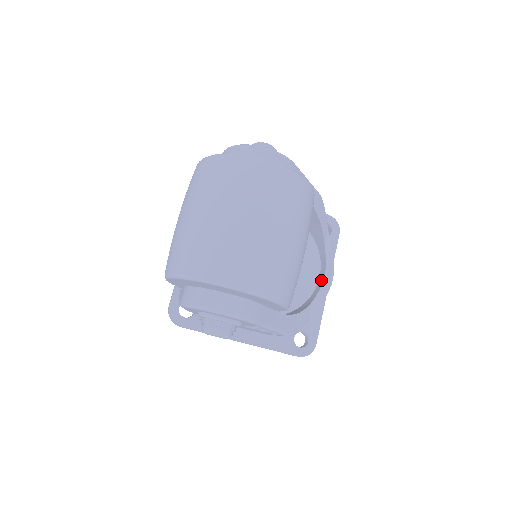
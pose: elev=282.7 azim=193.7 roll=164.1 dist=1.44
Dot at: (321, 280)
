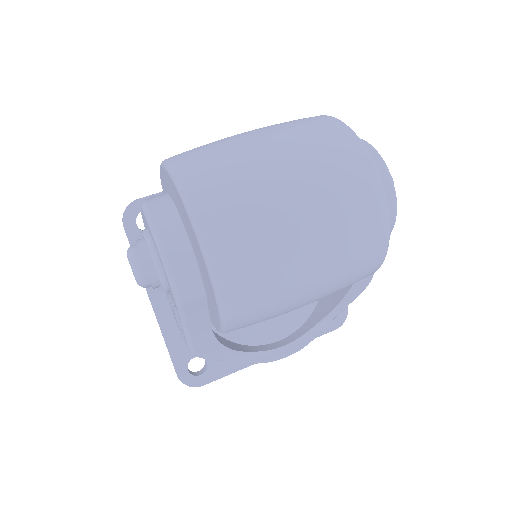
Dot at: (277, 345)
